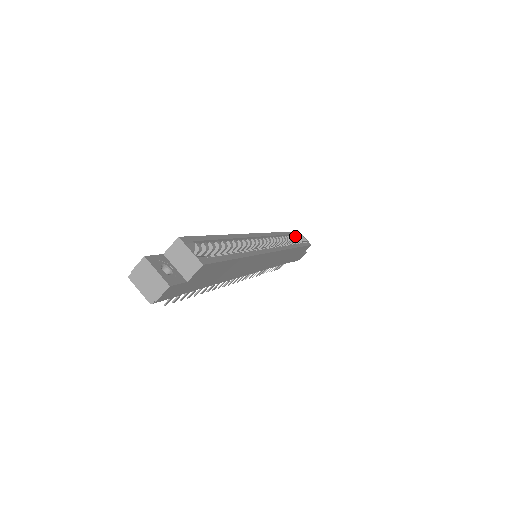
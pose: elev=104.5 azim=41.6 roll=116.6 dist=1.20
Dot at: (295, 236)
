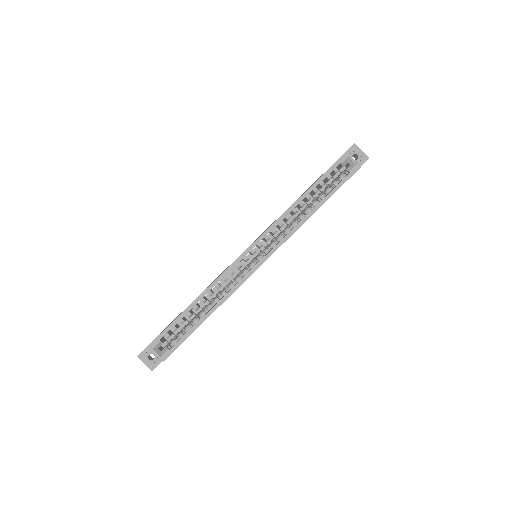
Dot at: (333, 171)
